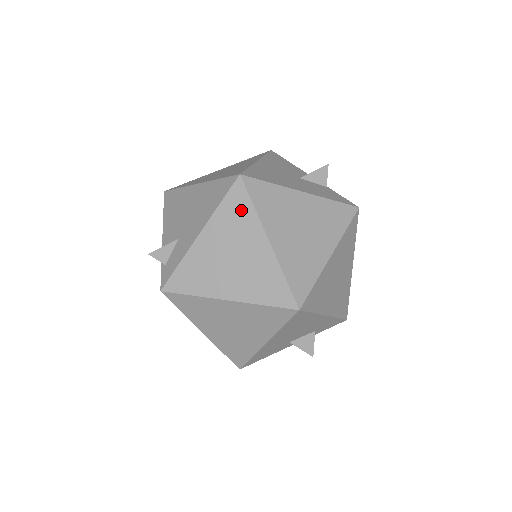
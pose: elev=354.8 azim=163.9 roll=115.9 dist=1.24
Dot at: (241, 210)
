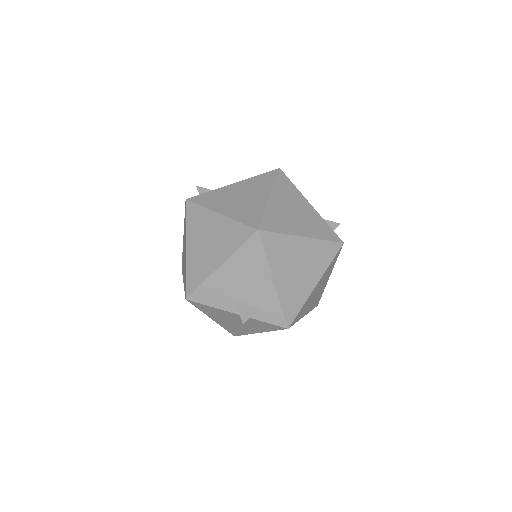
Dot at: (266, 180)
